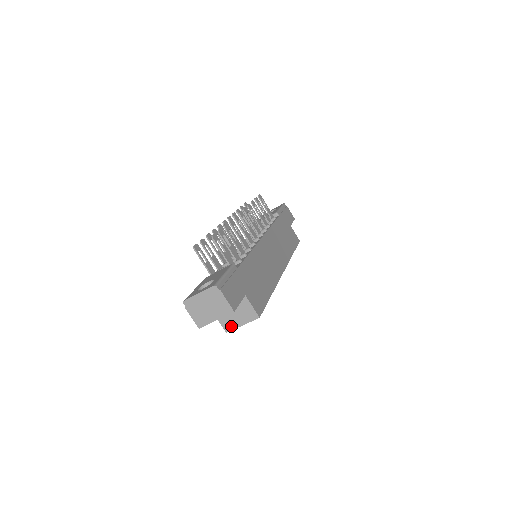
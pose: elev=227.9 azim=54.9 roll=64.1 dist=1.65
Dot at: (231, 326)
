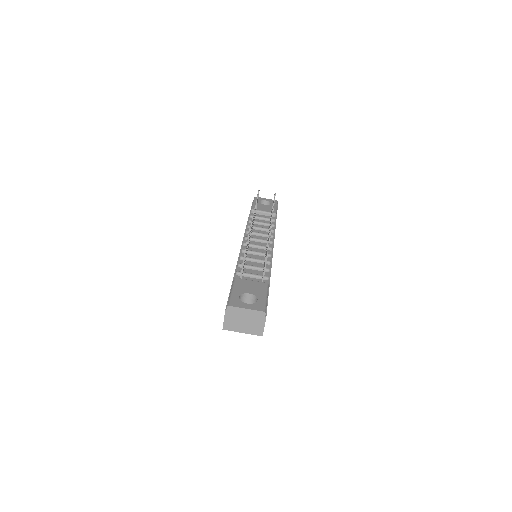
Dot at: occluded
